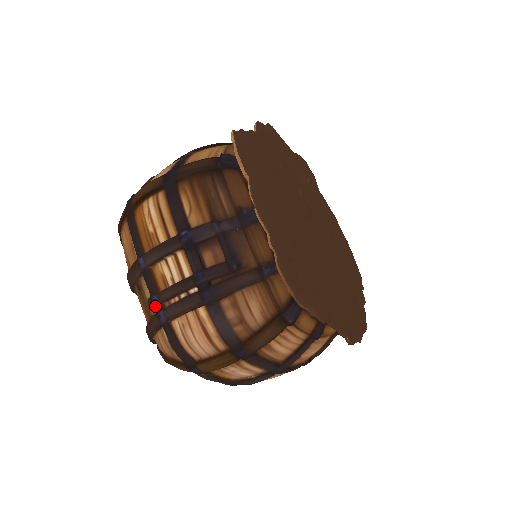
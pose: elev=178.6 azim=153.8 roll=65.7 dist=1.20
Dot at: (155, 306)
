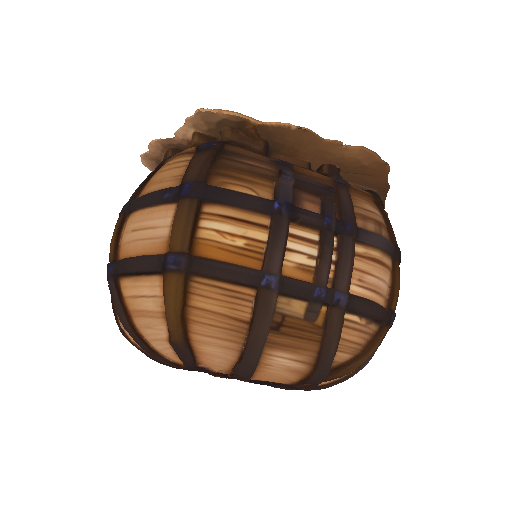
Dot at: (325, 299)
